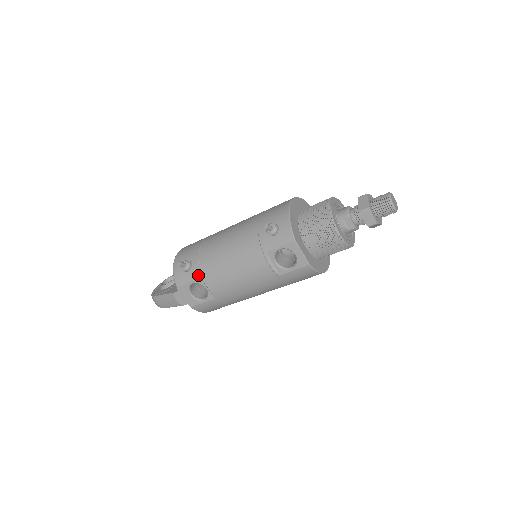
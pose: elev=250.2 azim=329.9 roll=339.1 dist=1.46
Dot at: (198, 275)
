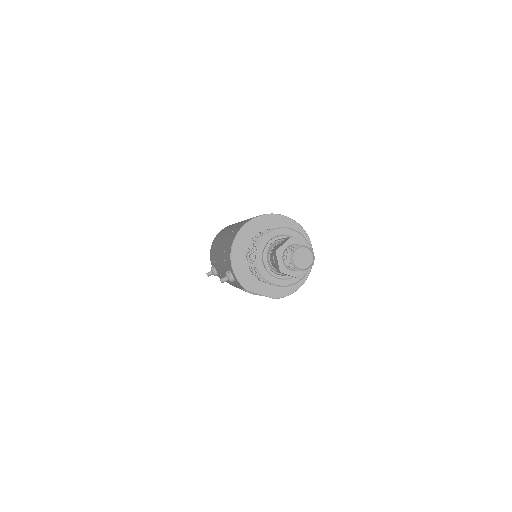
Dot at: occluded
